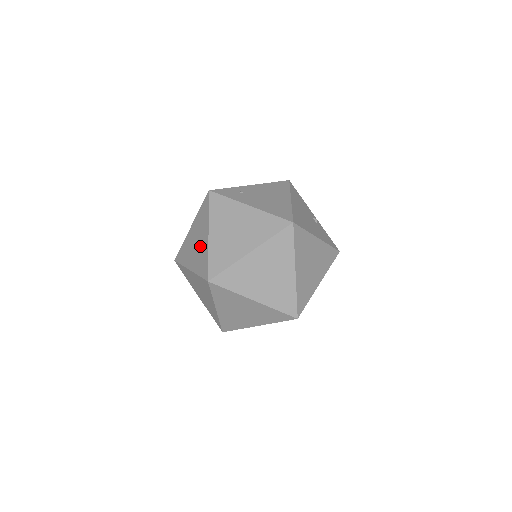
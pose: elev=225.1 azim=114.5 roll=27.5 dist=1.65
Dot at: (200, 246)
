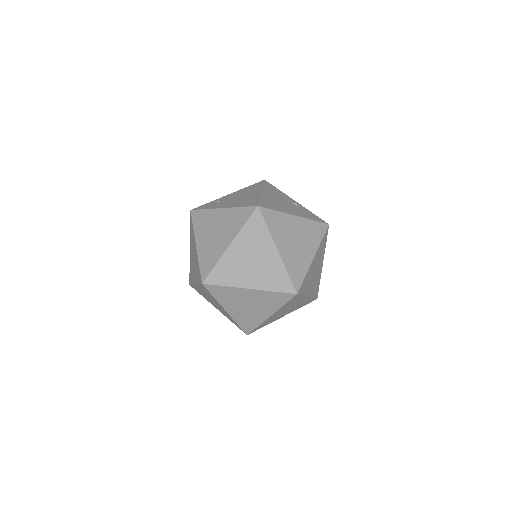
Dot at: (195, 259)
